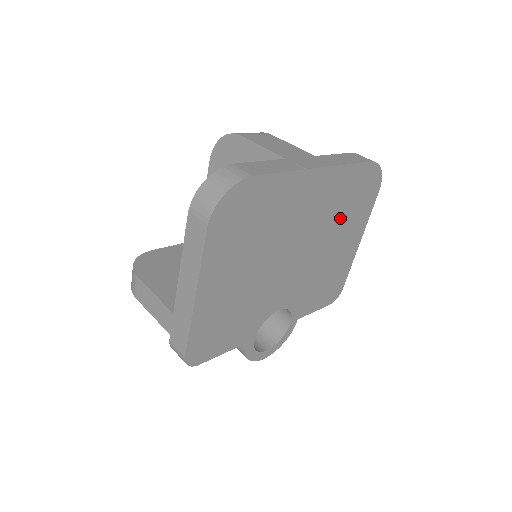
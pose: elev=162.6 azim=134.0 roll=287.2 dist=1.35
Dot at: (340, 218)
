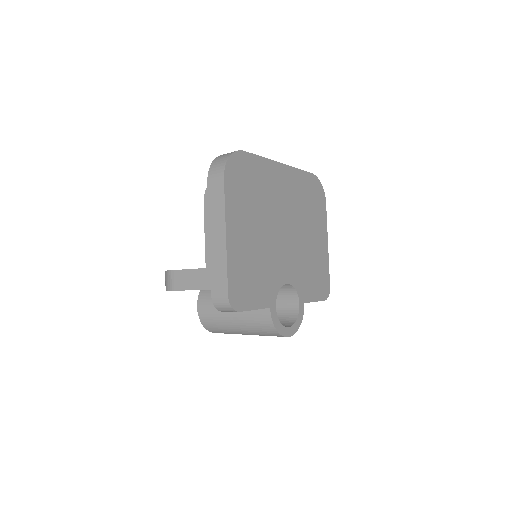
Dot at: (306, 213)
